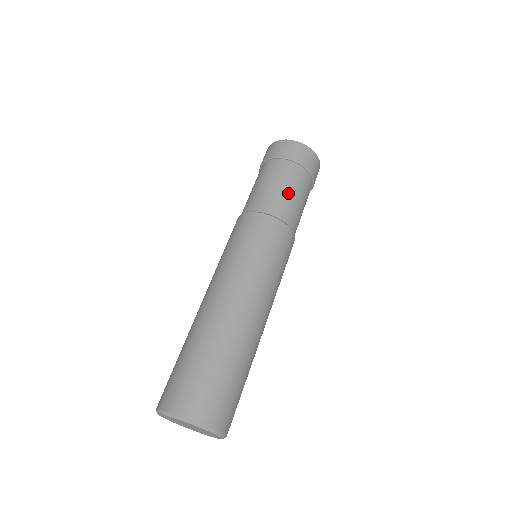
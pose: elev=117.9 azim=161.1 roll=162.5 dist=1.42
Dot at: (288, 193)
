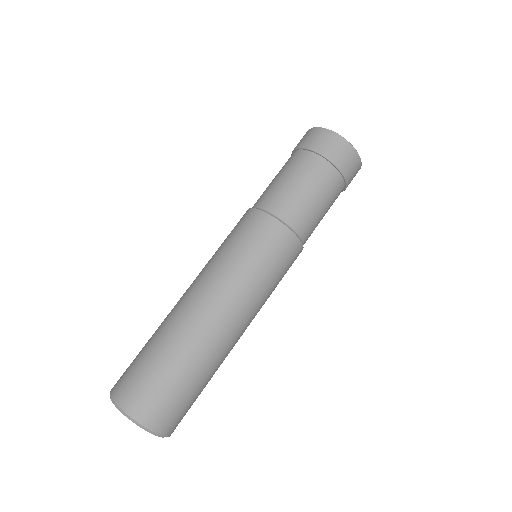
Dot at: (283, 182)
